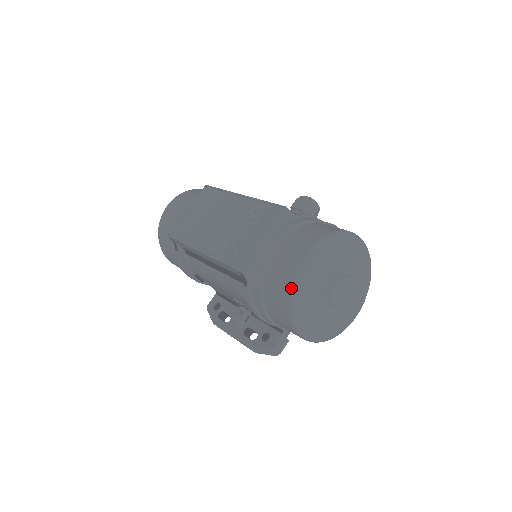
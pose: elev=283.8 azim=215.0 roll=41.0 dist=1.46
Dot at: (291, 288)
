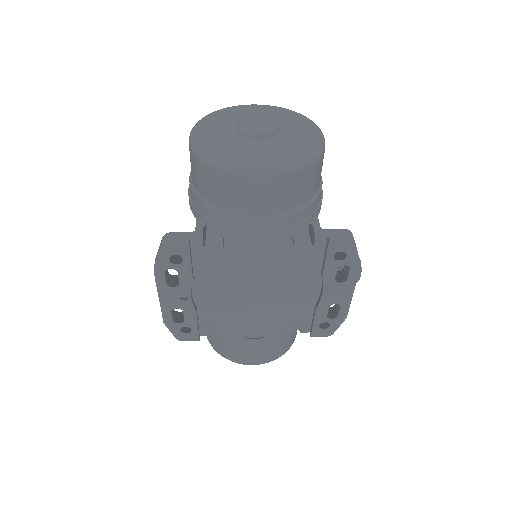
Dot at: occluded
